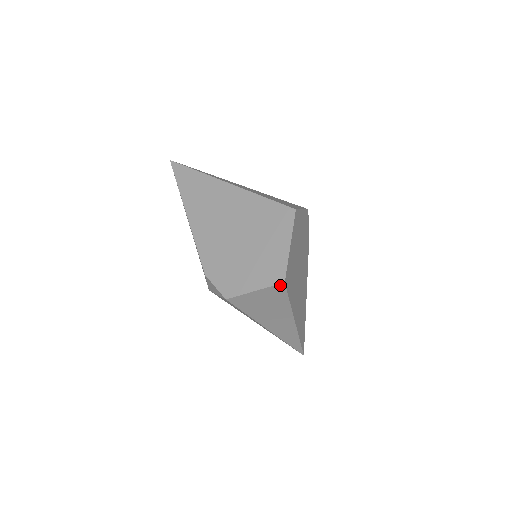
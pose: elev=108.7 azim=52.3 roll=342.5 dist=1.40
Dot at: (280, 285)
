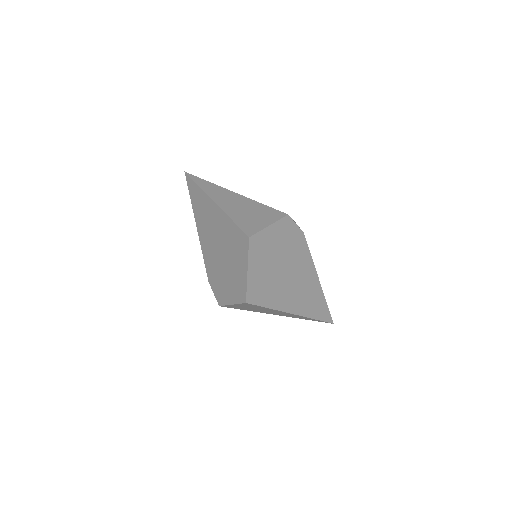
Dot at: (245, 303)
